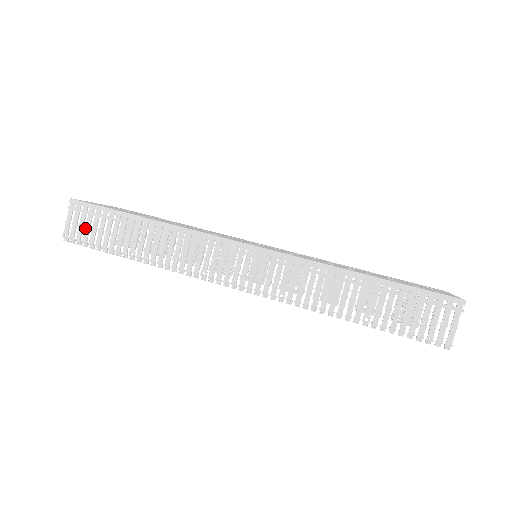
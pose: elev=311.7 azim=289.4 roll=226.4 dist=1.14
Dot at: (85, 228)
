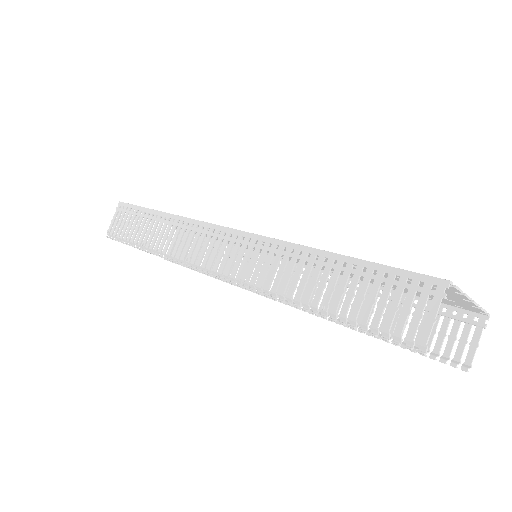
Dot at: (121, 225)
